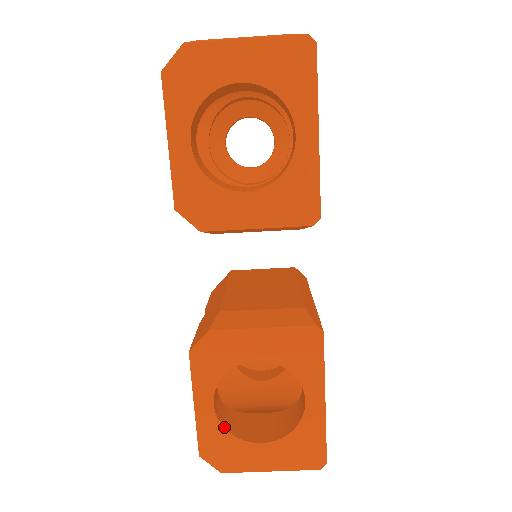
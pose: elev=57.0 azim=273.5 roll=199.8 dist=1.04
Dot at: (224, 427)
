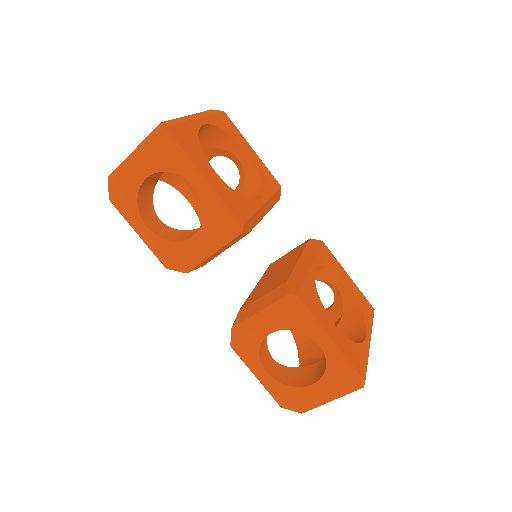
Dot at: (283, 383)
